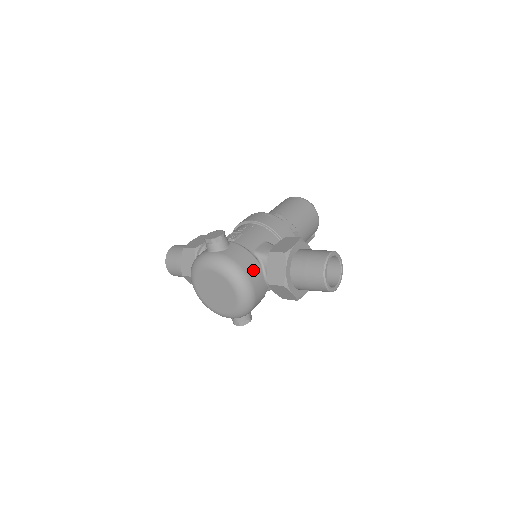
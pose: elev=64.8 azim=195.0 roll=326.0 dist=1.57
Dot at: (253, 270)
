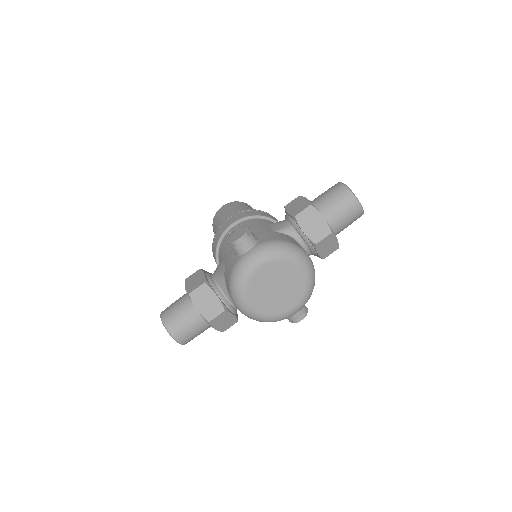
Dot at: (294, 242)
